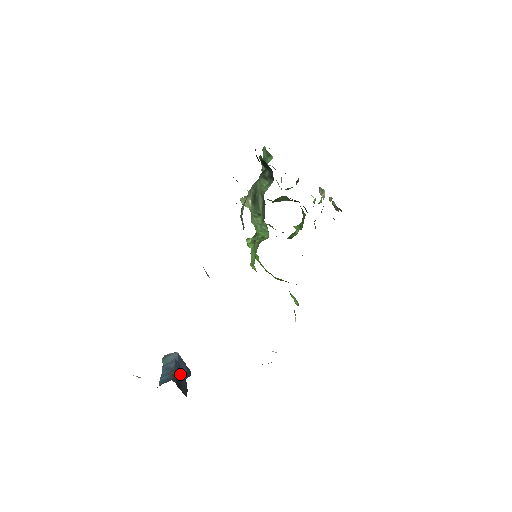
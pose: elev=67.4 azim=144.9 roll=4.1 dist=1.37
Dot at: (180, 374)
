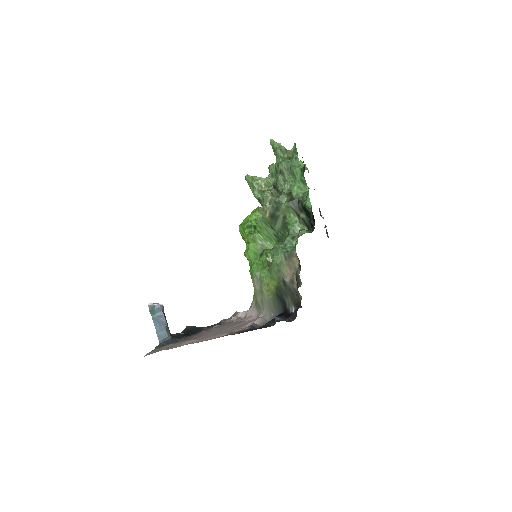
Dot at: occluded
